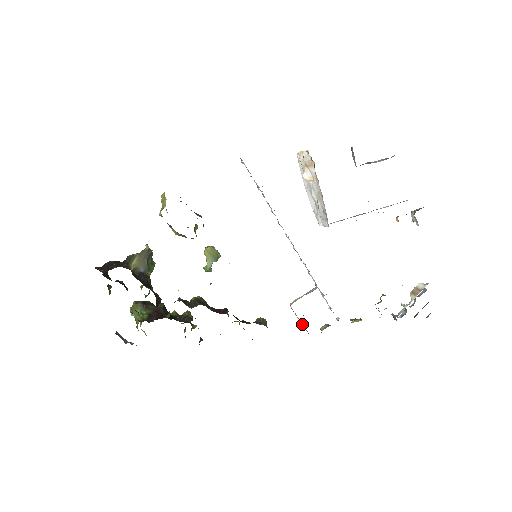
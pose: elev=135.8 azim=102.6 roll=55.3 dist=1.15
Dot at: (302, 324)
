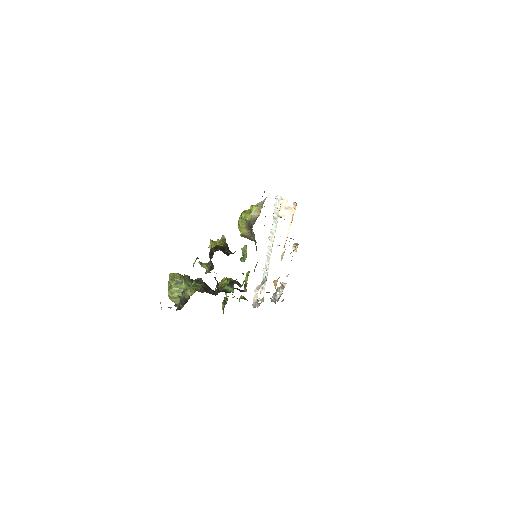
Dot at: (255, 302)
